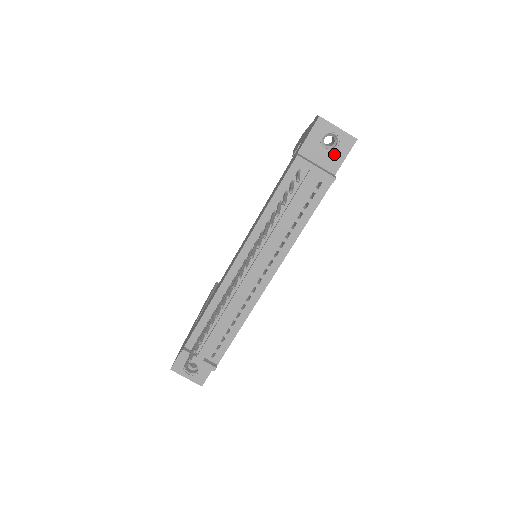
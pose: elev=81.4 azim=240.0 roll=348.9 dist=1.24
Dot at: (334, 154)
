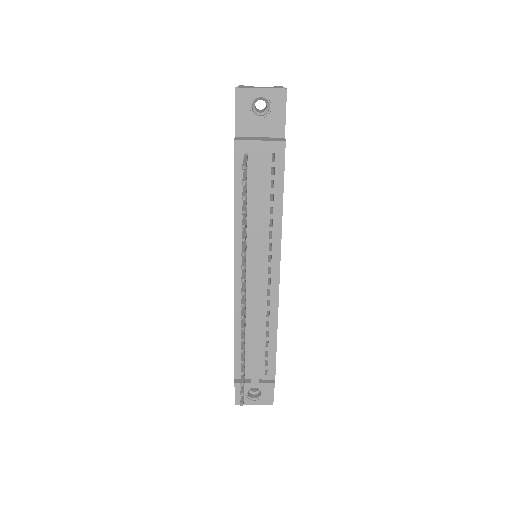
Dot at: (272, 117)
